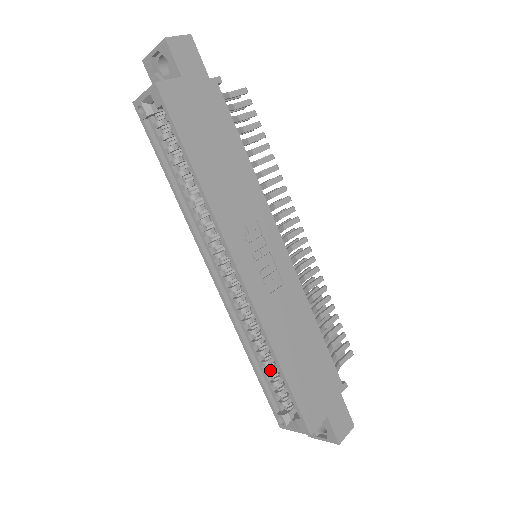
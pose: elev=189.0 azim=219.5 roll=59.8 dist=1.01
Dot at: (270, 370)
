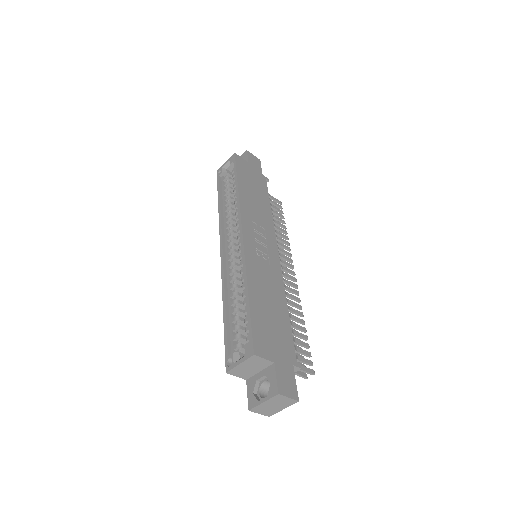
Dot at: (237, 316)
